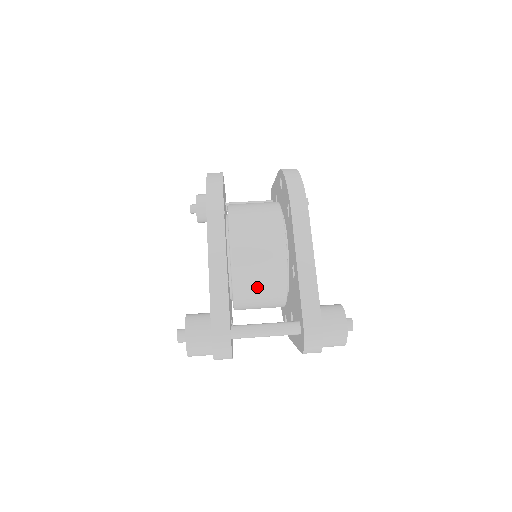
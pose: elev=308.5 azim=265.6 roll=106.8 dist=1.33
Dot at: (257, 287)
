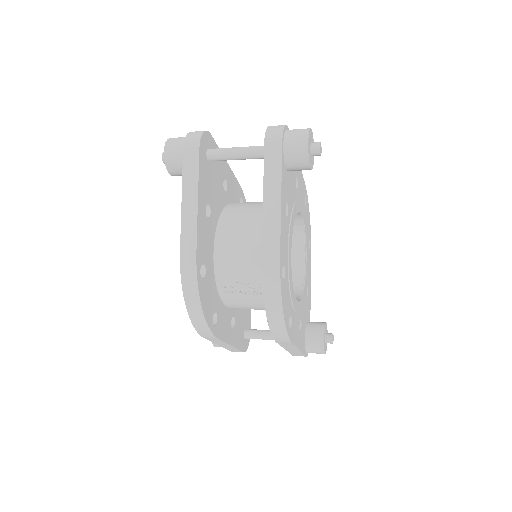
Dot at: (246, 208)
